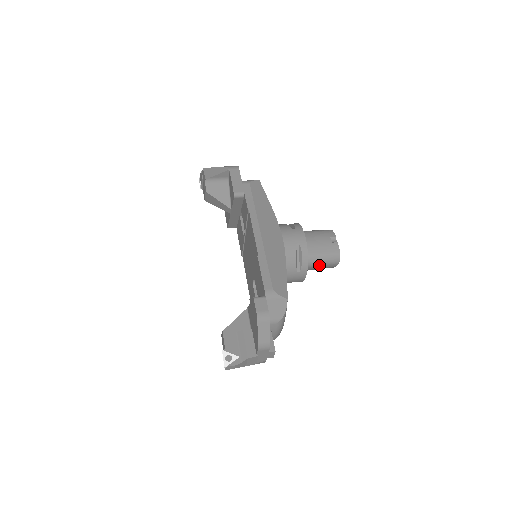
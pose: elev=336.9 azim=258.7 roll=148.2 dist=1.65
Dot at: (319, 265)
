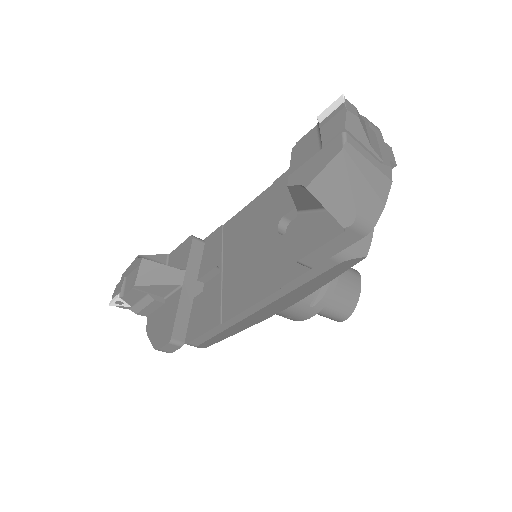
Dot at: occluded
